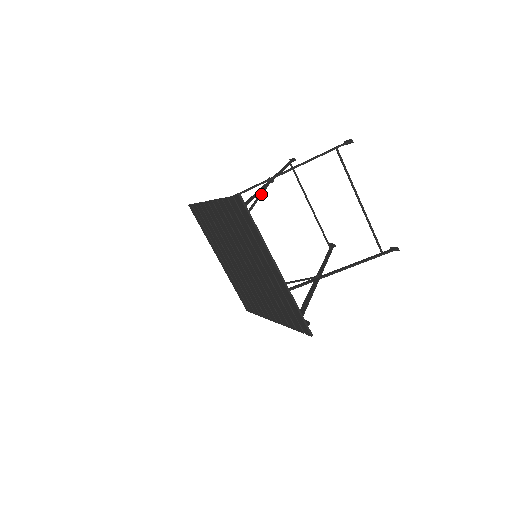
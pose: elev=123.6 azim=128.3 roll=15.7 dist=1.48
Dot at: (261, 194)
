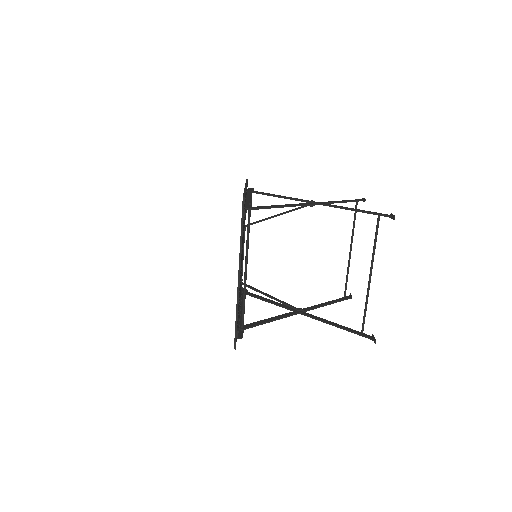
Dot at: (294, 209)
